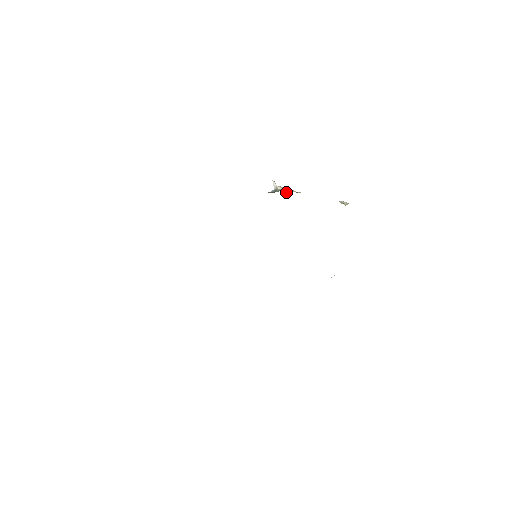
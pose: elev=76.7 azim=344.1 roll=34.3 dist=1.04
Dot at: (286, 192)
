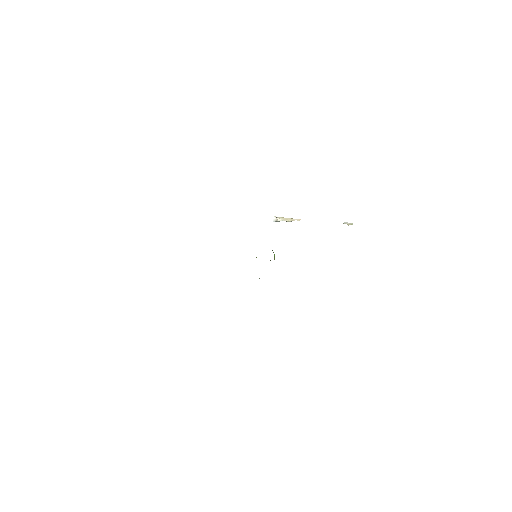
Dot at: (286, 221)
